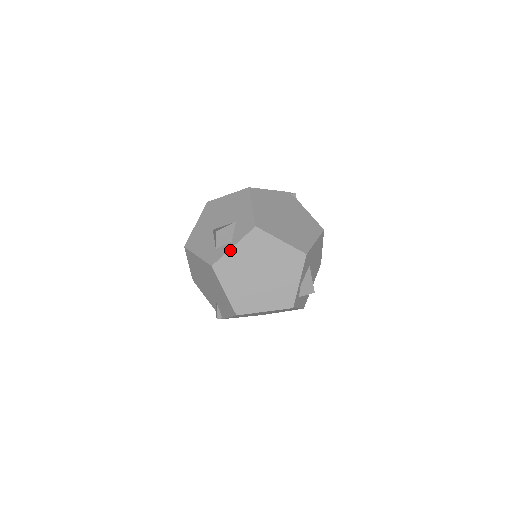
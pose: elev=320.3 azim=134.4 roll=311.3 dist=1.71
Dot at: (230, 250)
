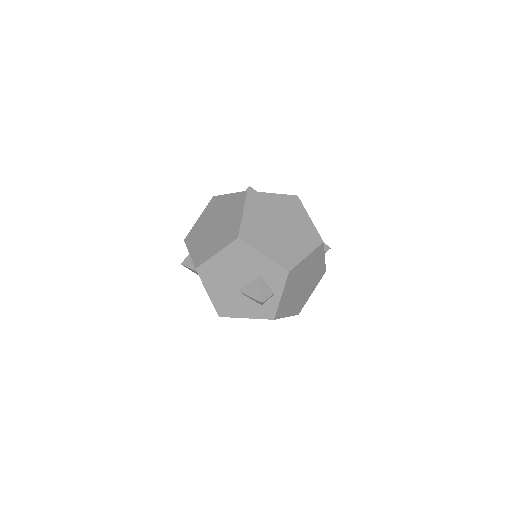
Dot at: (280, 300)
